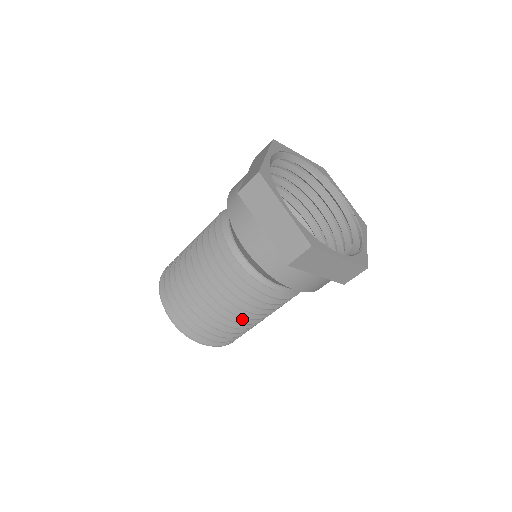
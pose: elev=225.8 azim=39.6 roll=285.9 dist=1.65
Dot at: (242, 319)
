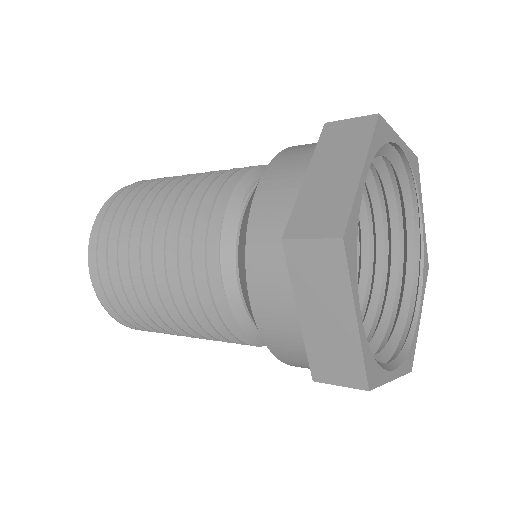
Dot at: occluded
